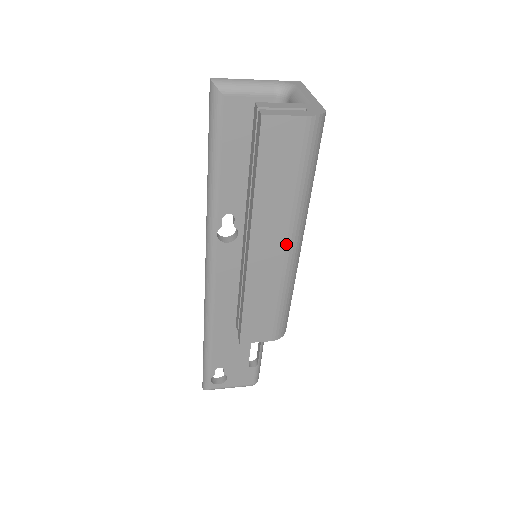
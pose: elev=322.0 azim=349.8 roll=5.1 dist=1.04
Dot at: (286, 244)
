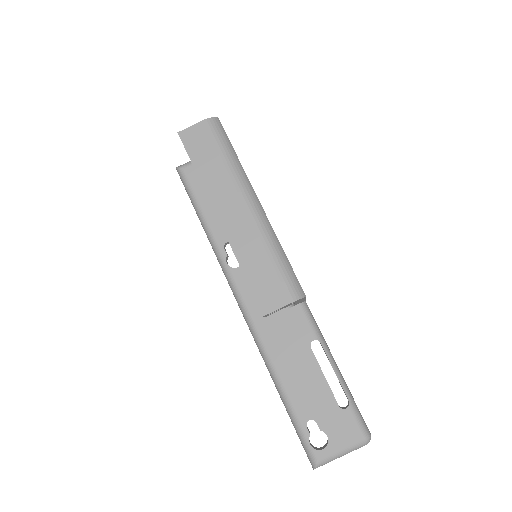
Dot at: (243, 203)
